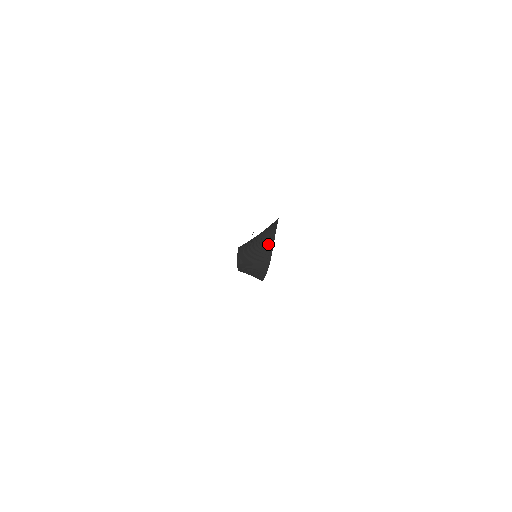
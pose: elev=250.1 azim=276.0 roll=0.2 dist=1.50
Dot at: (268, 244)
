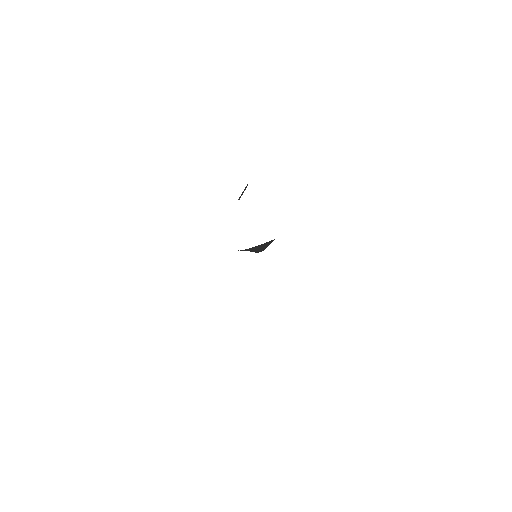
Dot at: (267, 243)
